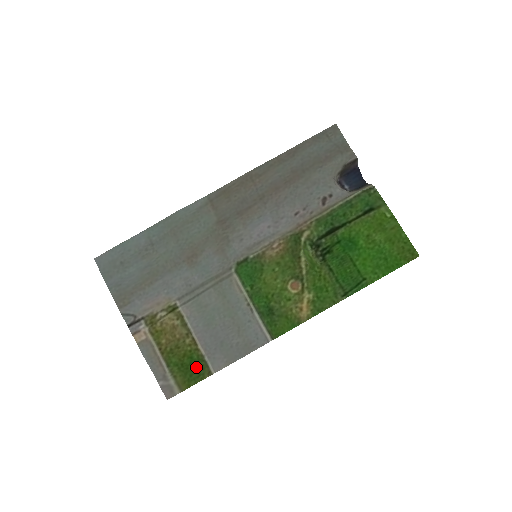
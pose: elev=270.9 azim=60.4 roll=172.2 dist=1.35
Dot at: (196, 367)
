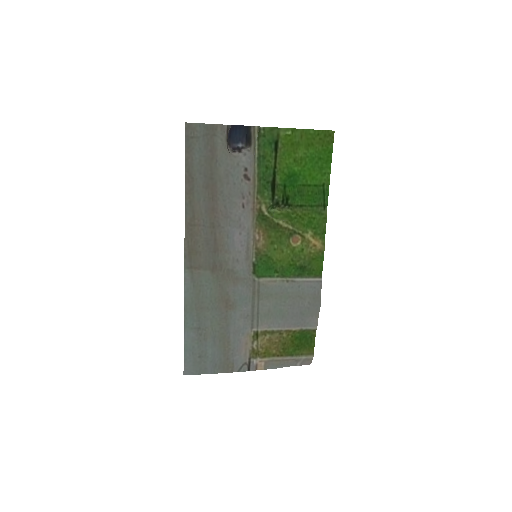
Dot at: (305, 338)
